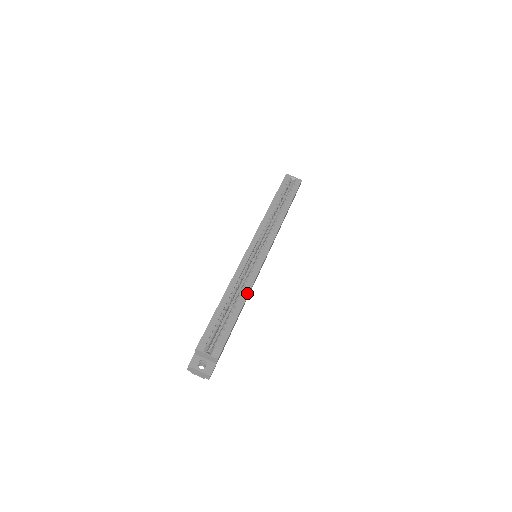
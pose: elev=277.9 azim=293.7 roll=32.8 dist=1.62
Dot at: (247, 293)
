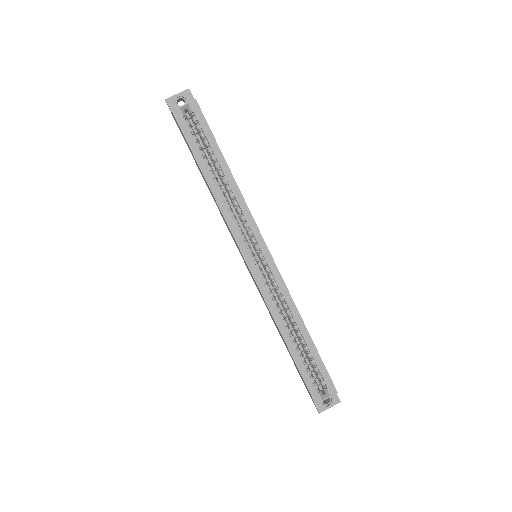
Dot at: (298, 314)
